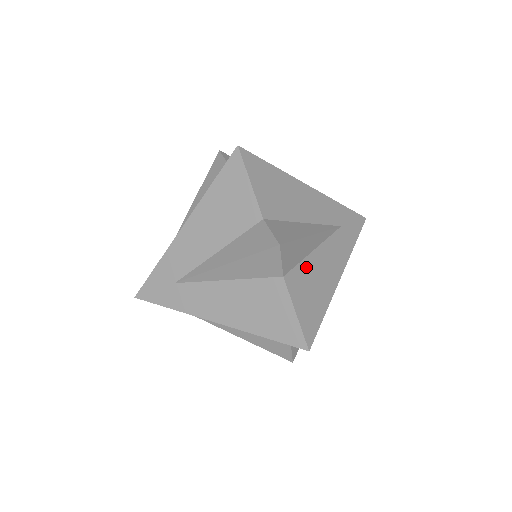
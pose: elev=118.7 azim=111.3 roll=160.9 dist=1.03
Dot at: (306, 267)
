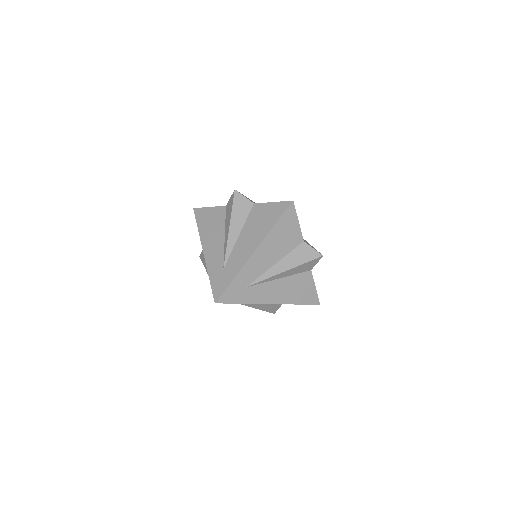
Dot at: occluded
